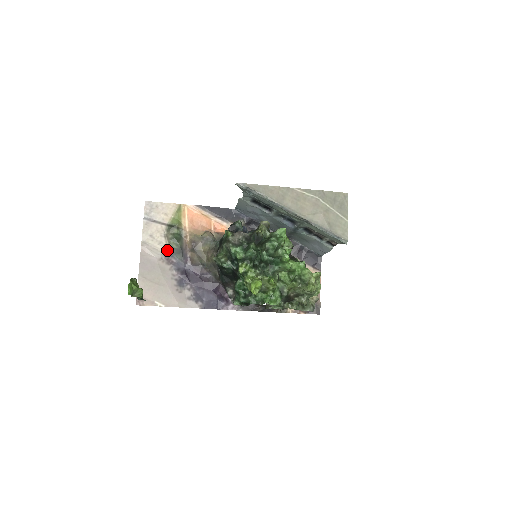
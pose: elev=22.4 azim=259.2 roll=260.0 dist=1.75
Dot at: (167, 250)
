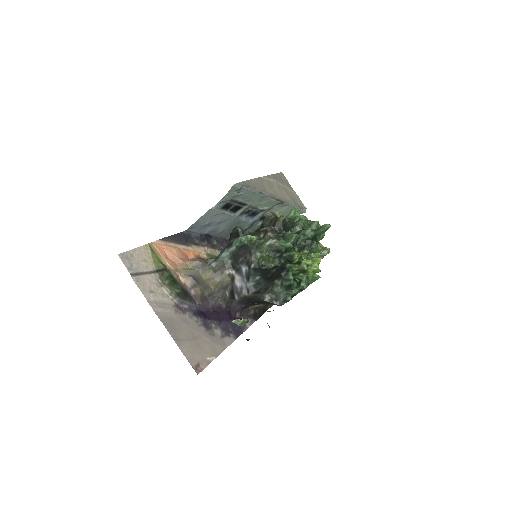
Dot at: (173, 299)
